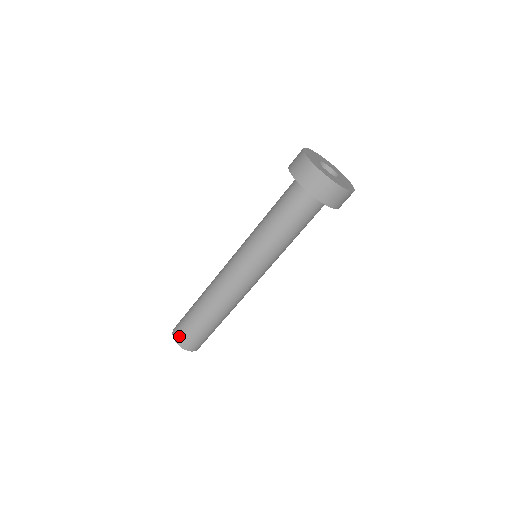
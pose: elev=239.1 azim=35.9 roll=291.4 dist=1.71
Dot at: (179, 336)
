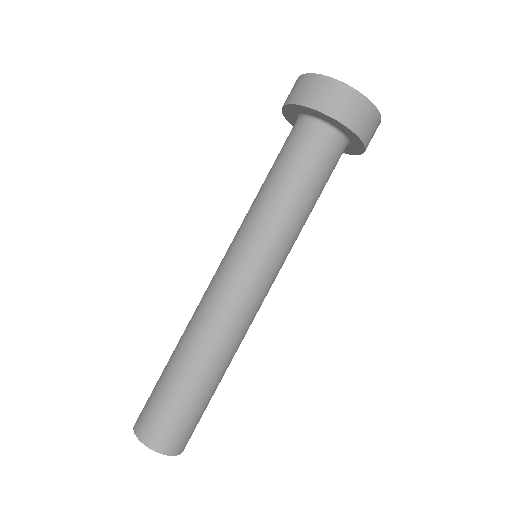
Dot at: occluded
